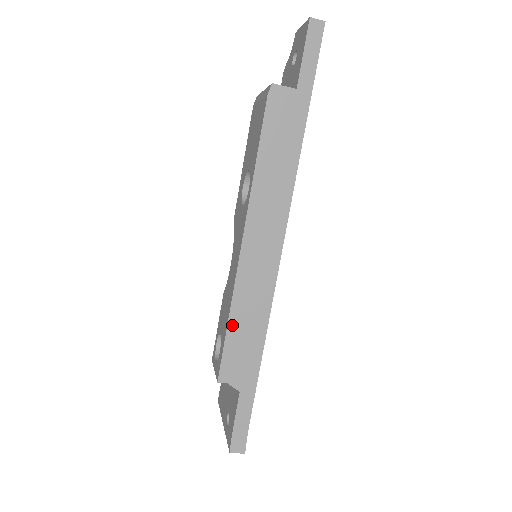
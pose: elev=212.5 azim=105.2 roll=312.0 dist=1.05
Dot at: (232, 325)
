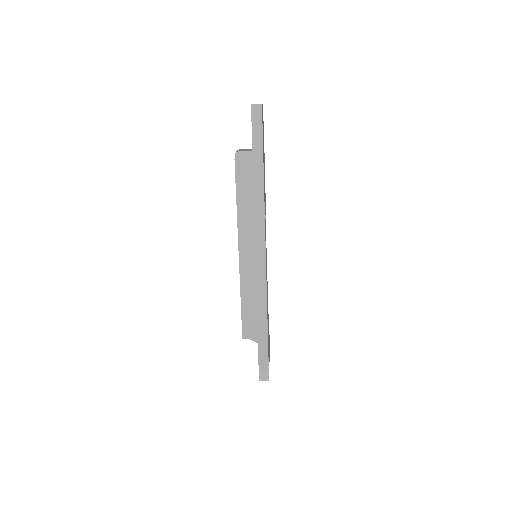
Dot at: (244, 303)
